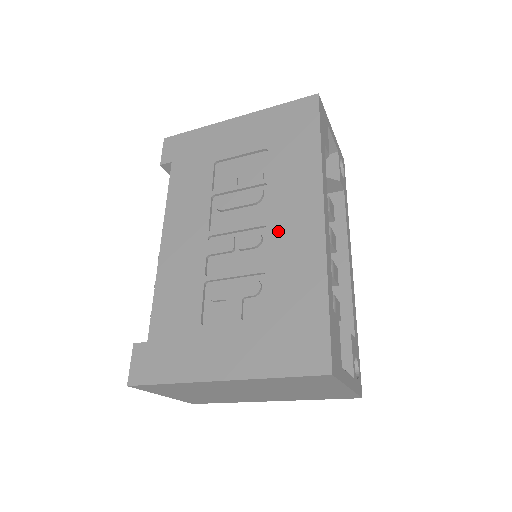
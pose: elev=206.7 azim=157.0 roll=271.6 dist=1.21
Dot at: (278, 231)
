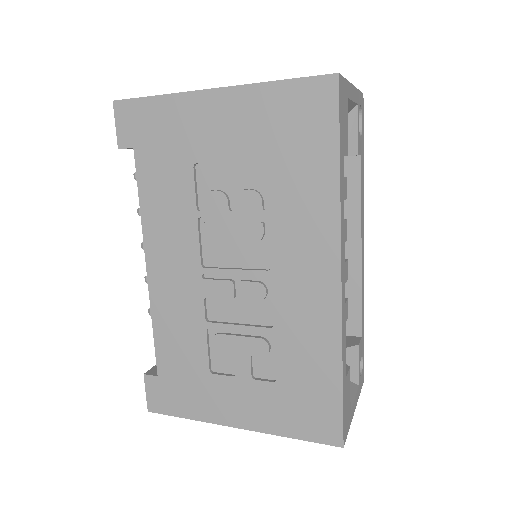
Dot at: (286, 289)
